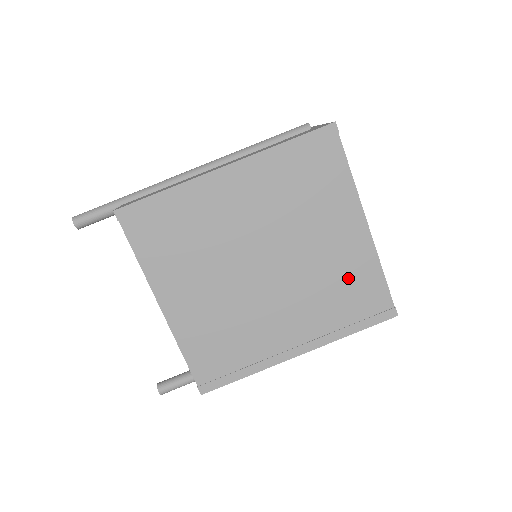
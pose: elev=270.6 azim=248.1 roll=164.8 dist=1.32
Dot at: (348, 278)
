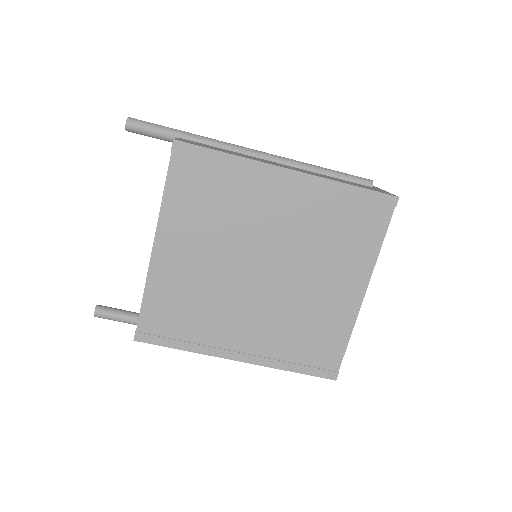
Dot at: (320, 325)
